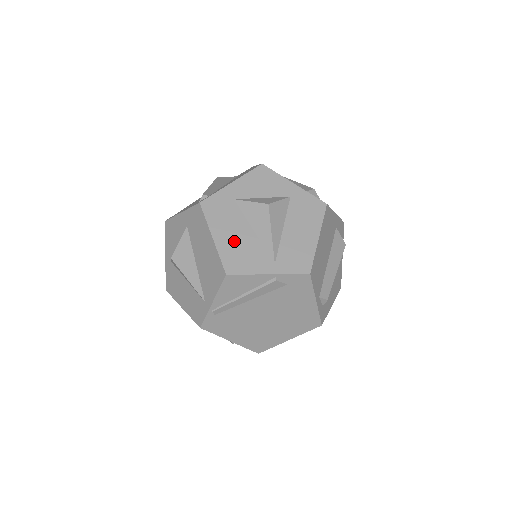
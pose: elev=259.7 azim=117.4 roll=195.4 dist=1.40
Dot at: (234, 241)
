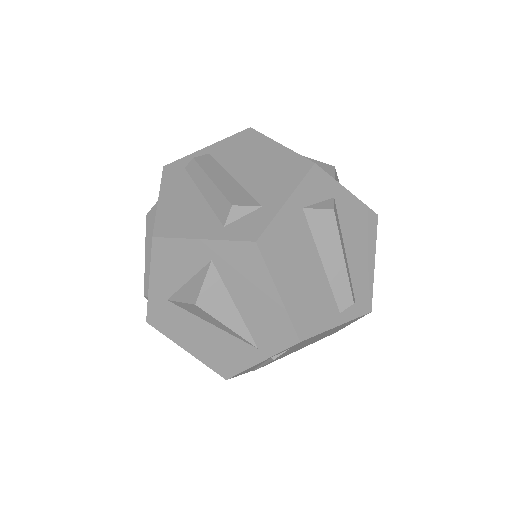
Dot at: (205, 345)
